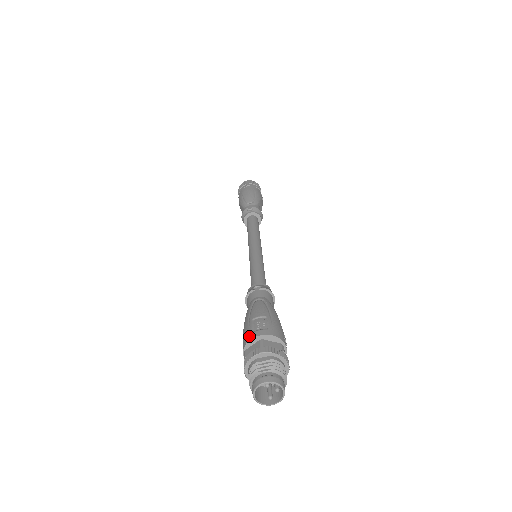
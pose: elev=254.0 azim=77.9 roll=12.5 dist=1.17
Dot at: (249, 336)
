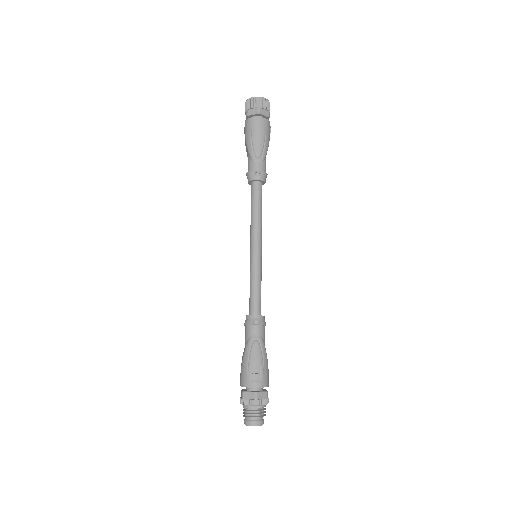
Dot at: (248, 383)
